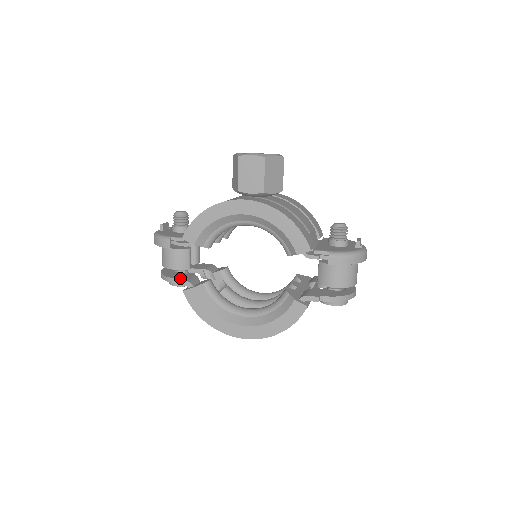
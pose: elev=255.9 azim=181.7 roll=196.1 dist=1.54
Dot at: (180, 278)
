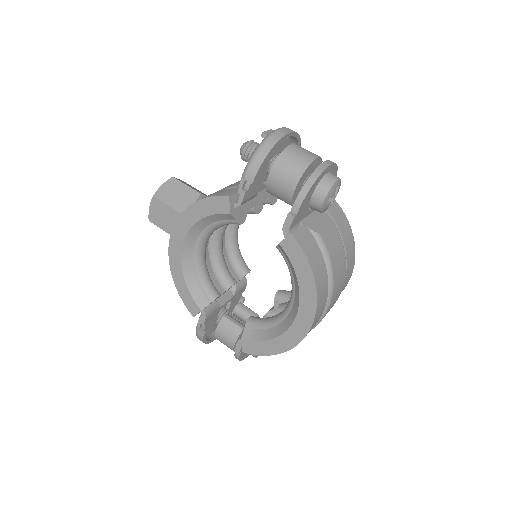
Dot at: occluded
